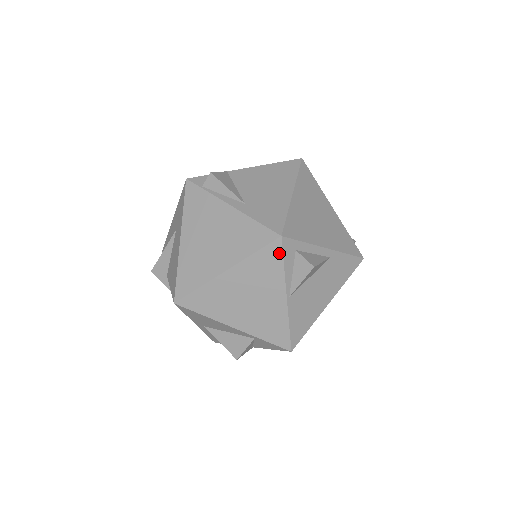
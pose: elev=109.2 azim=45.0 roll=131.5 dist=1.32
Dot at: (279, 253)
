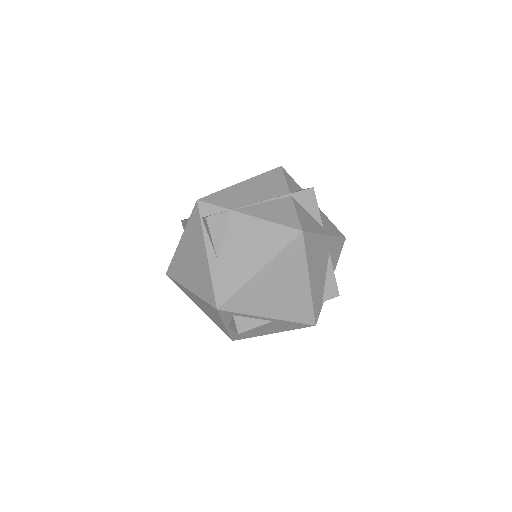
Dot at: (217, 313)
